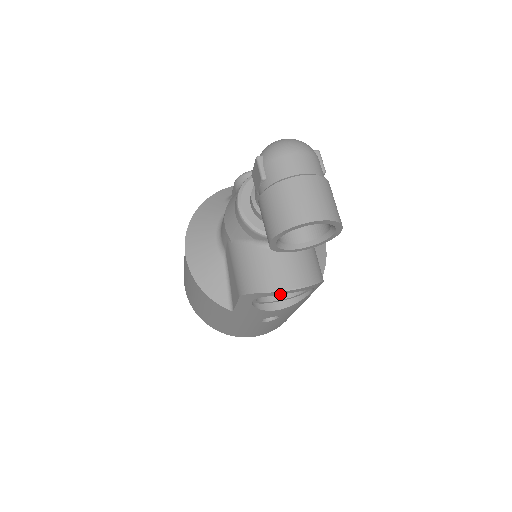
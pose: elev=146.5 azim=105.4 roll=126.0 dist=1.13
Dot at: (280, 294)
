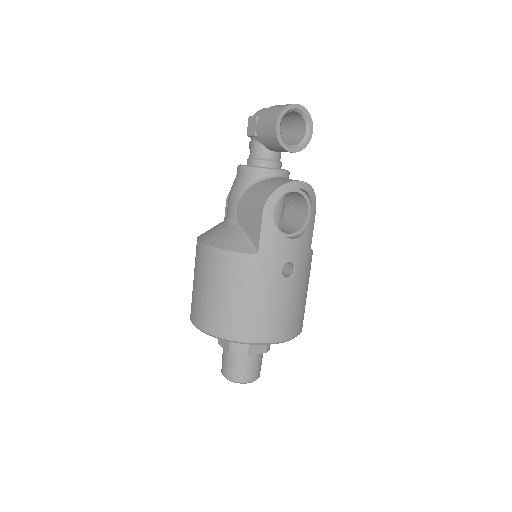
Dot at: (292, 189)
